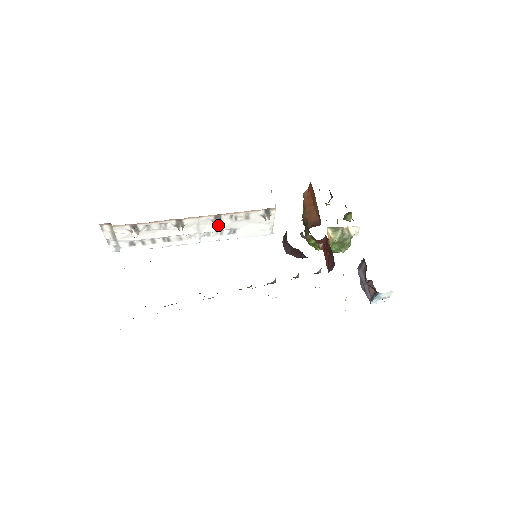
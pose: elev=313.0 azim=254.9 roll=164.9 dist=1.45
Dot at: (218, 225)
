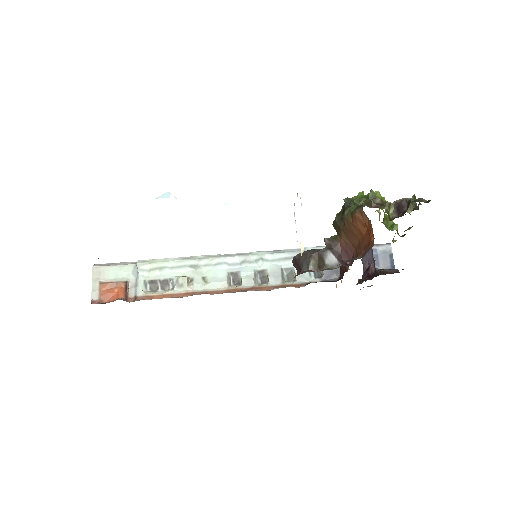
Dot at: occluded
